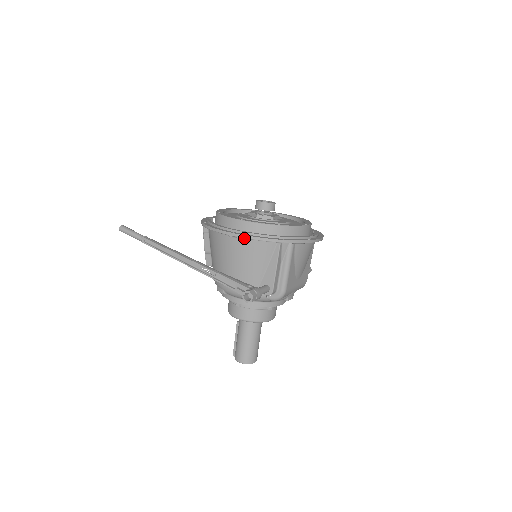
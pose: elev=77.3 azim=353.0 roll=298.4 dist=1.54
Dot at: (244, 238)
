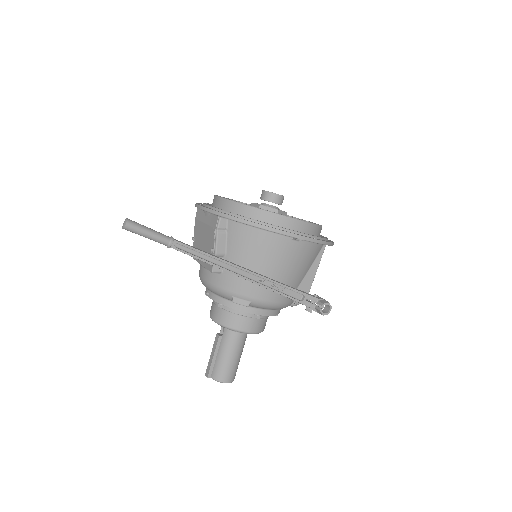
Dot at: (306, 241)
